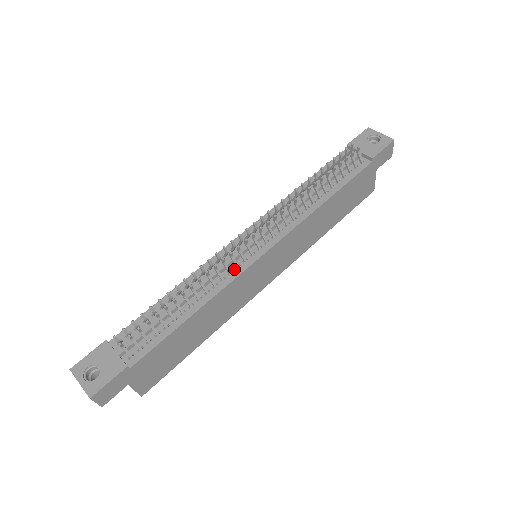
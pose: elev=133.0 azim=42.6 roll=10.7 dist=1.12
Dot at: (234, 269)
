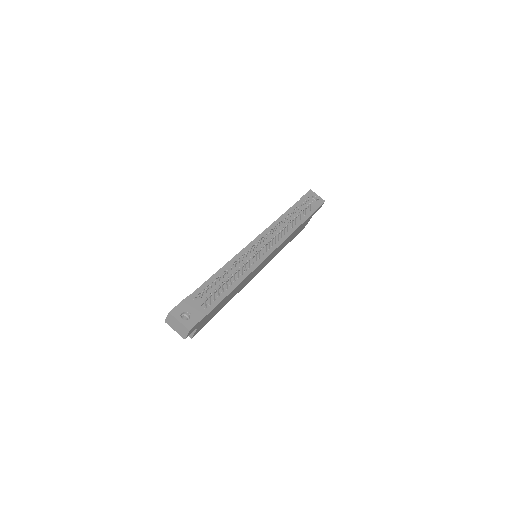
Dot at: (254, 262)
